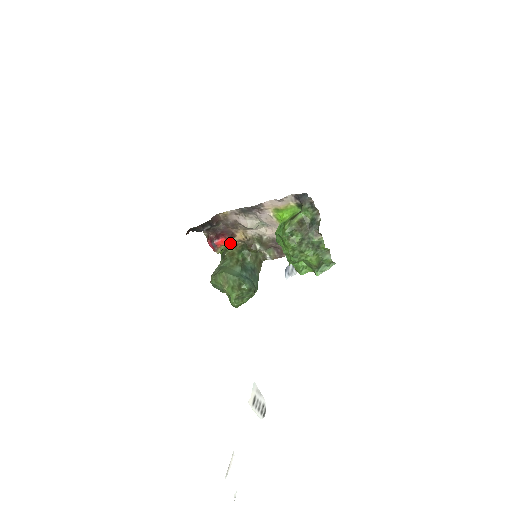
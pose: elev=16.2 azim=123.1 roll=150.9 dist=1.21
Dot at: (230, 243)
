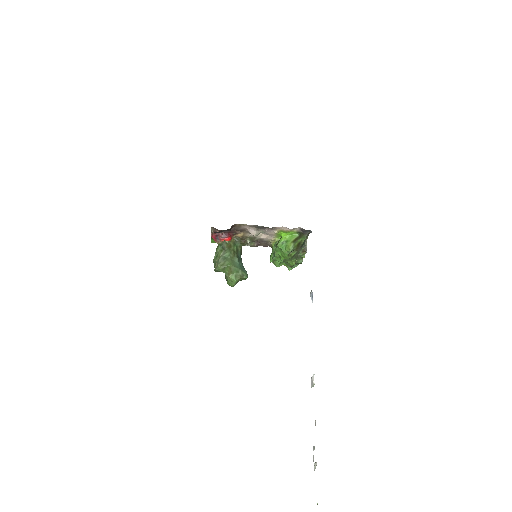
Dot at: occluded
